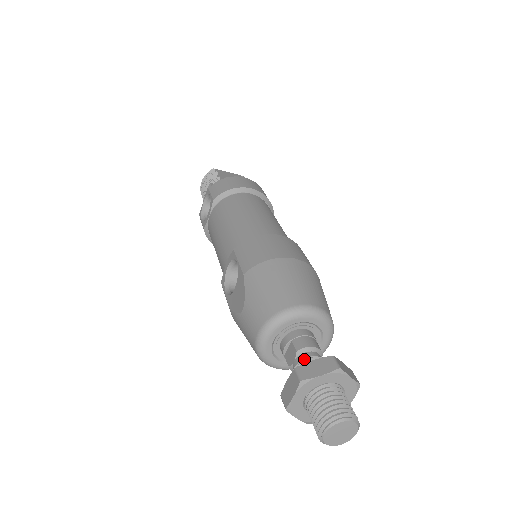
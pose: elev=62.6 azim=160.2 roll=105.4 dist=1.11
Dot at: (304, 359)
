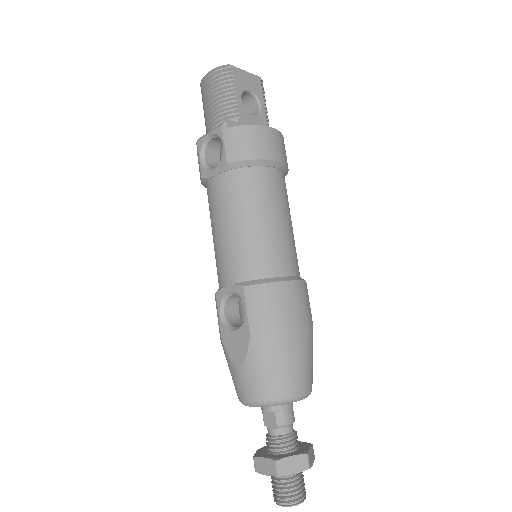
Dot at: (281, 436)
